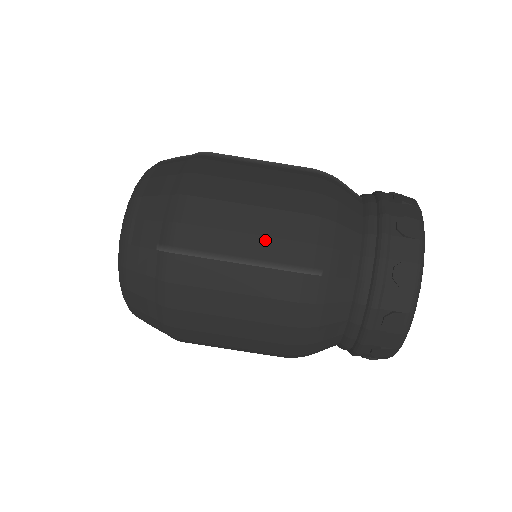
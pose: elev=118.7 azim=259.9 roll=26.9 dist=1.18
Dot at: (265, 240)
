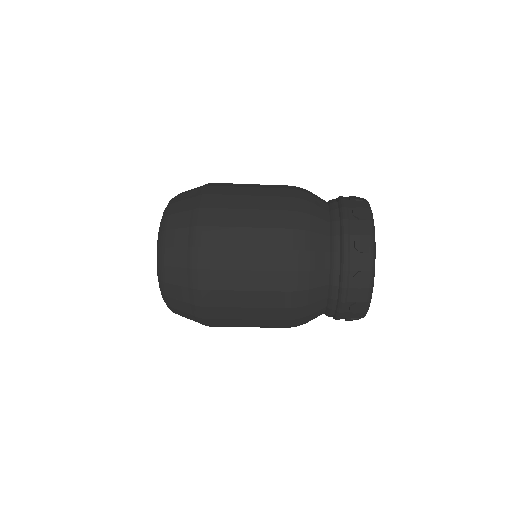
Dot at: occluded
